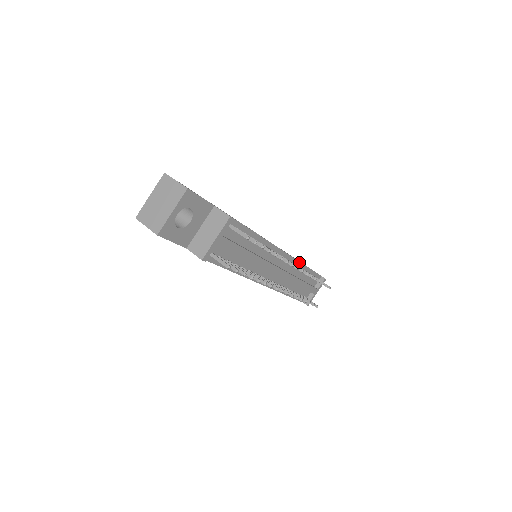
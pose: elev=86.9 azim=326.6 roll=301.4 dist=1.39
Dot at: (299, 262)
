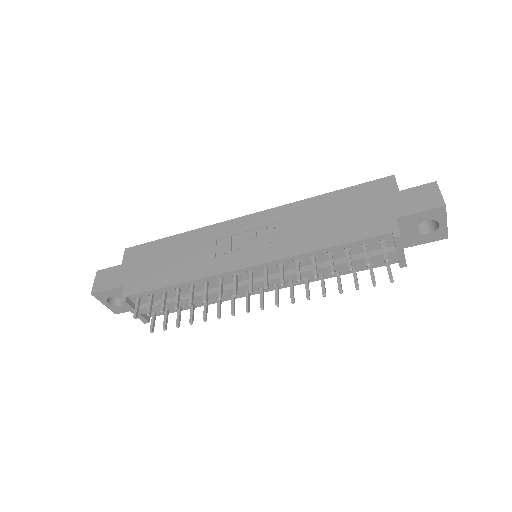
Dot at: (294, 256)
